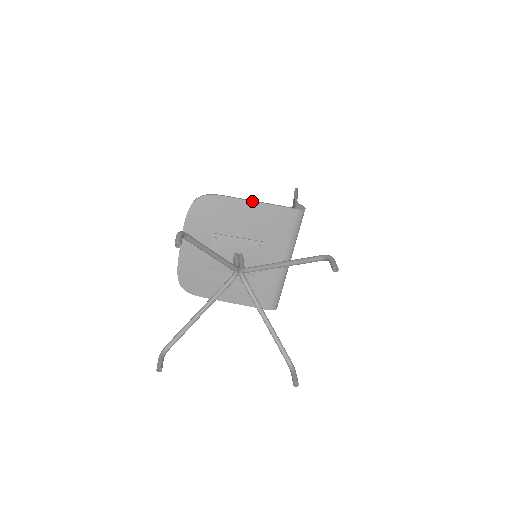
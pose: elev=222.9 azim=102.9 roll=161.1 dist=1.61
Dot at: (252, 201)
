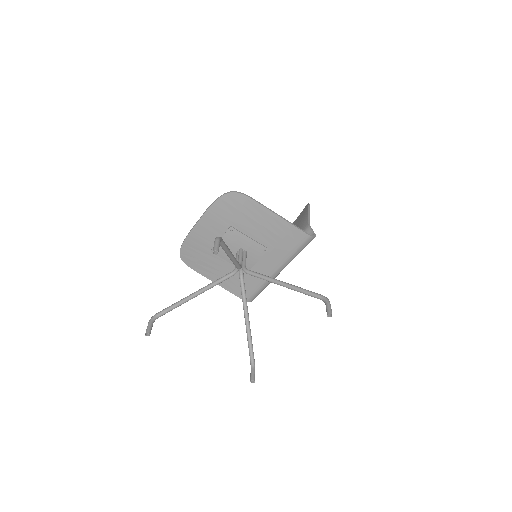
Dot at: (276, 214)
